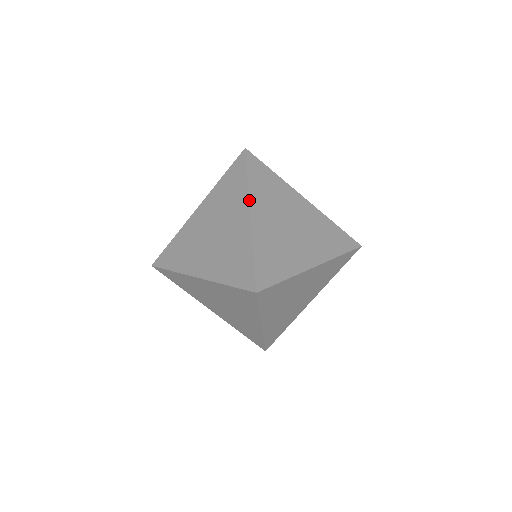
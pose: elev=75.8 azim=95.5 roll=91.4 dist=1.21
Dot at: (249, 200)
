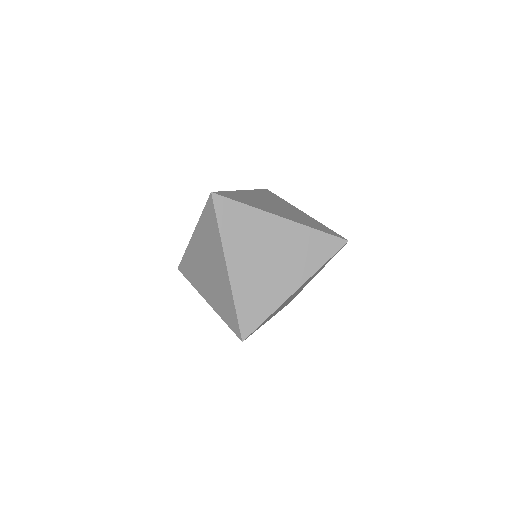
Dot at: (224, 254)
